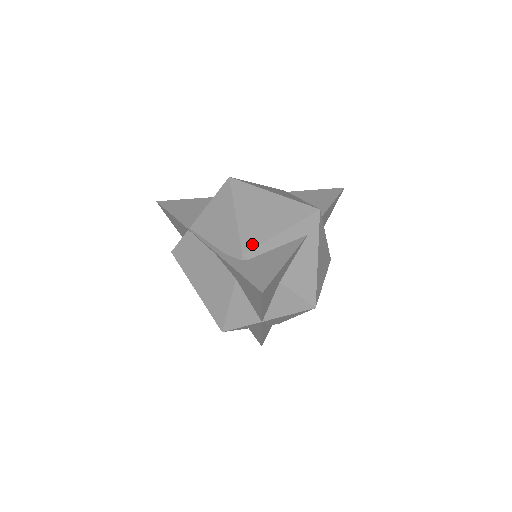
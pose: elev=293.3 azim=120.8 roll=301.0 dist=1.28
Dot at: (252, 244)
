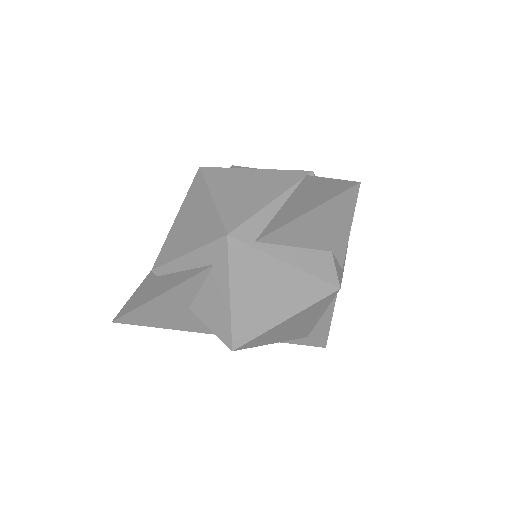
Dot at: (162, 261)
